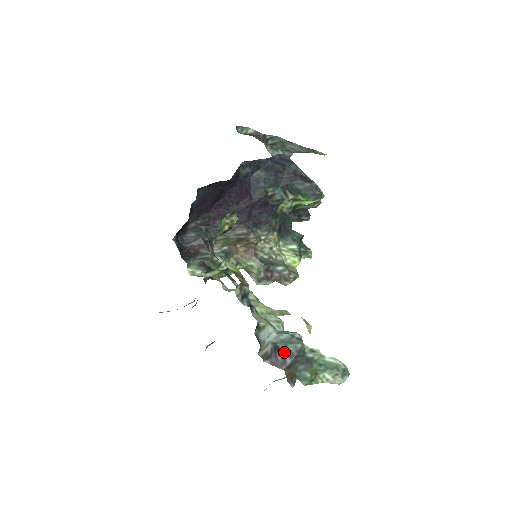
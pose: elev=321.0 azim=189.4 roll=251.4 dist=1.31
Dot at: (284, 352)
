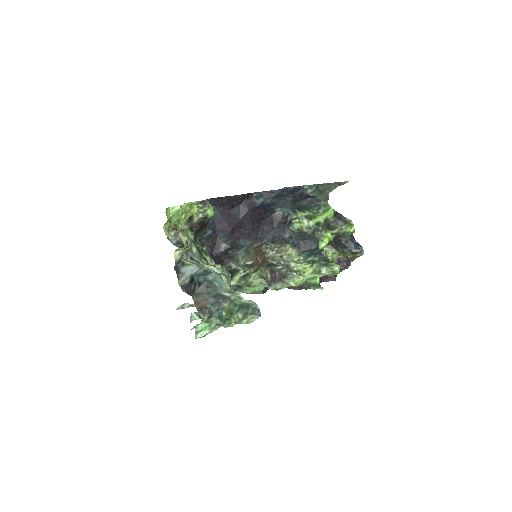
Dot at: (196, 282)
